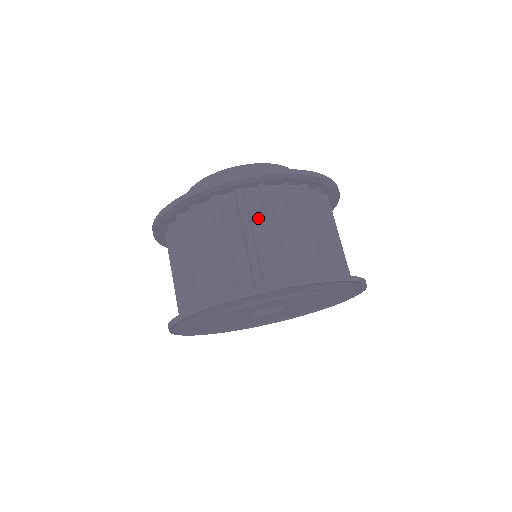
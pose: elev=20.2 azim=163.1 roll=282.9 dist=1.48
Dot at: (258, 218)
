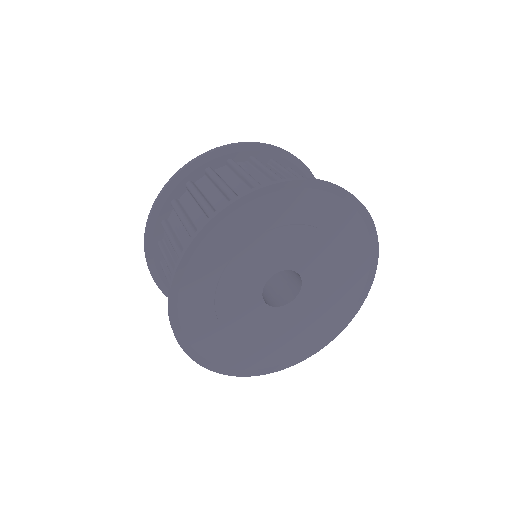
Dot at: (179, 226)
